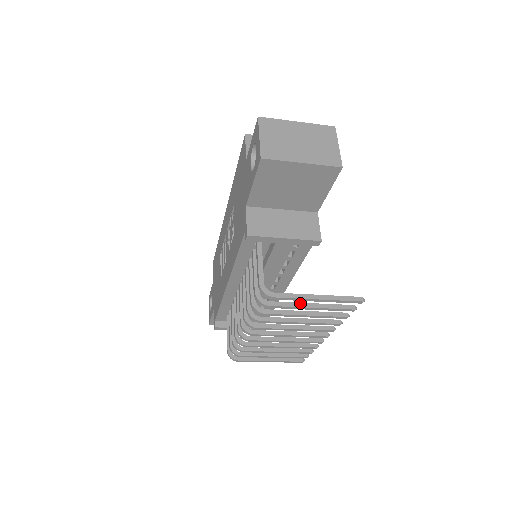
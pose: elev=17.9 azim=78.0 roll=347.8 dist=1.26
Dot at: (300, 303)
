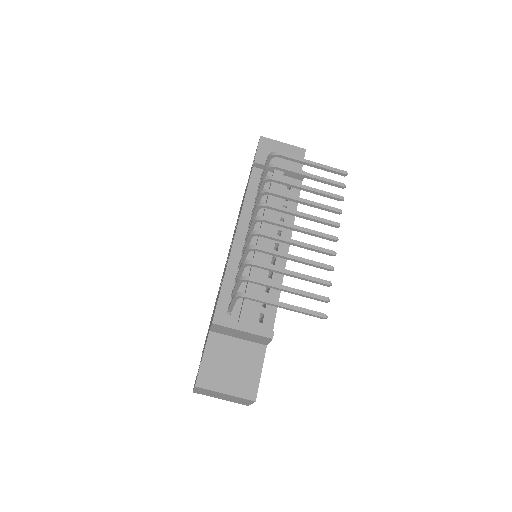
Dot at: (300, 173)
